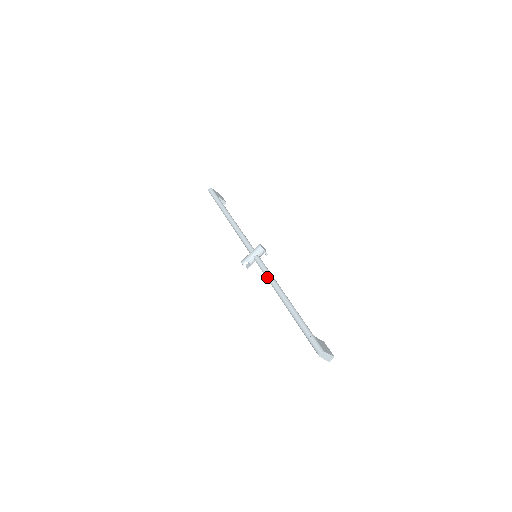
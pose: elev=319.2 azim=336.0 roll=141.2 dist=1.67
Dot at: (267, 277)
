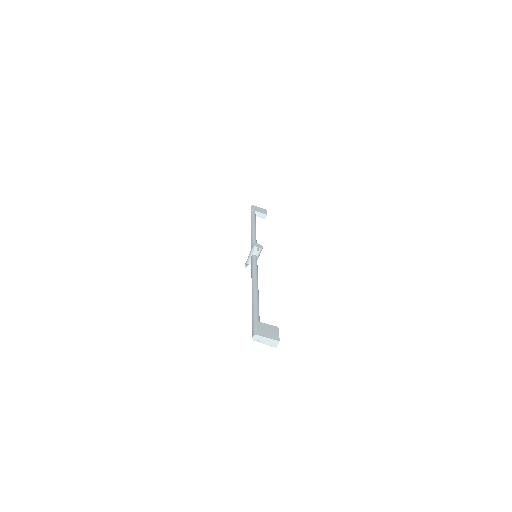
Dot at: (251, 273)
